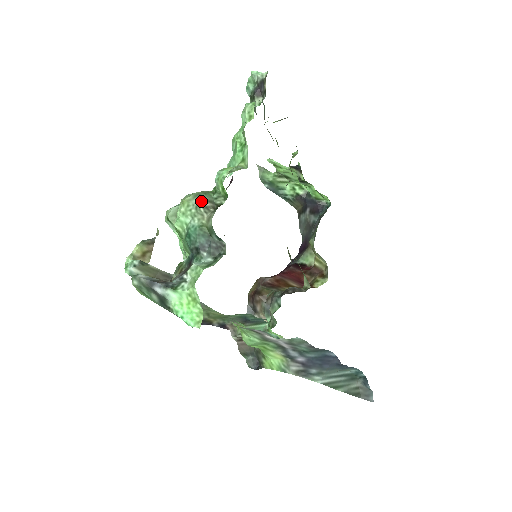
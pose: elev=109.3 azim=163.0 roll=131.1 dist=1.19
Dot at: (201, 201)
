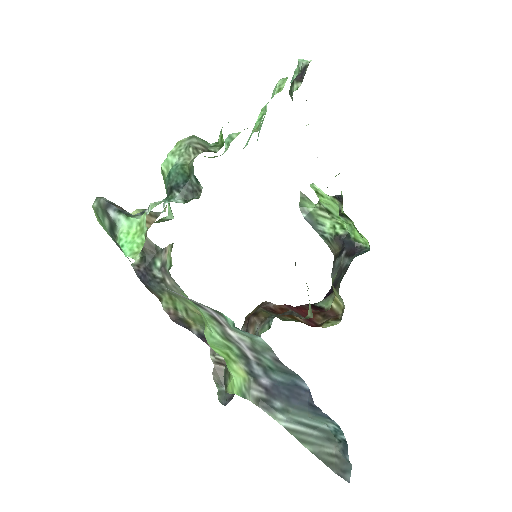
Dot at: (193, 142)
